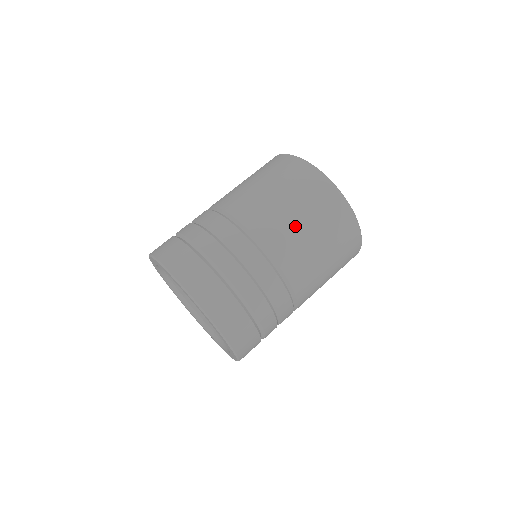
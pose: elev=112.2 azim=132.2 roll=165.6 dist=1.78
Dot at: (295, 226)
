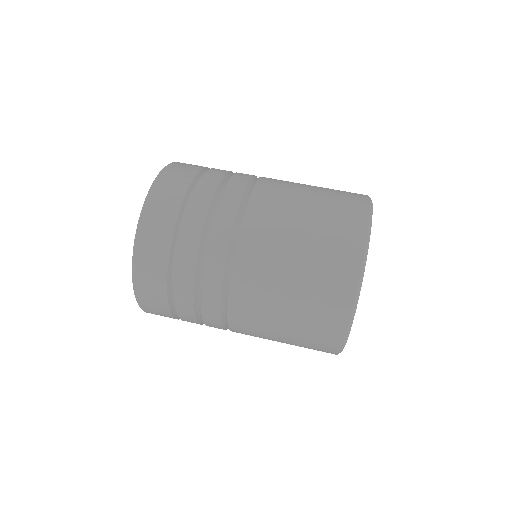
Dot at: (284, 252)
